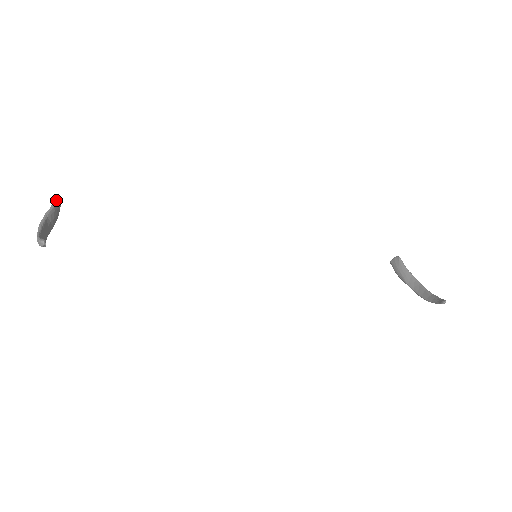
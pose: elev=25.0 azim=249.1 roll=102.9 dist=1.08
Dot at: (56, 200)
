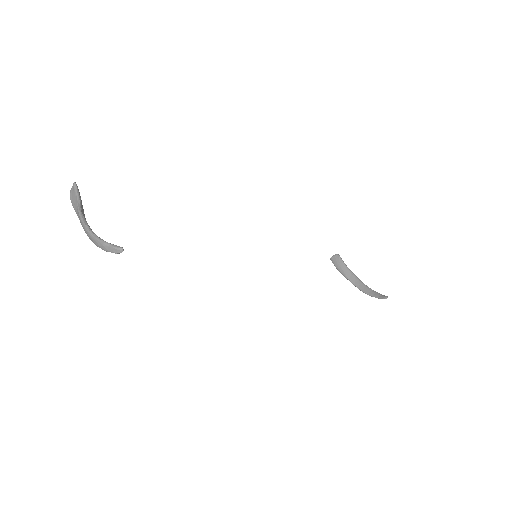
Dot at: (78, 190)
